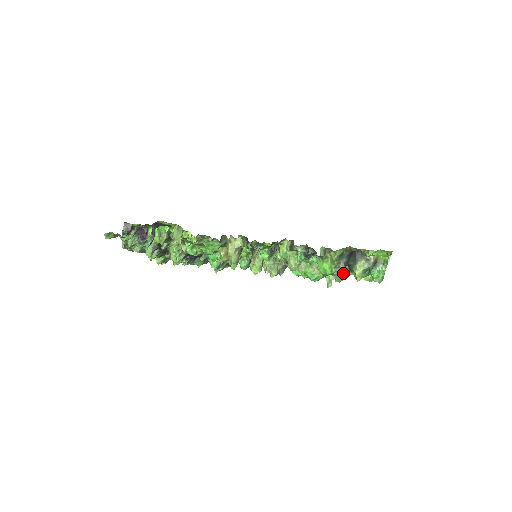
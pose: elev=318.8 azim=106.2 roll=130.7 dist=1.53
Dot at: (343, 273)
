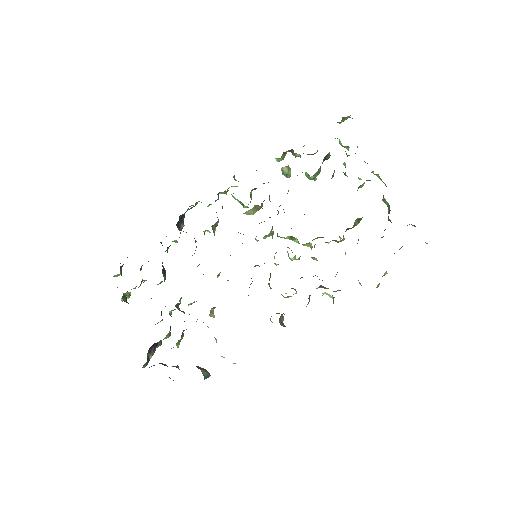
Dot at: occluded
